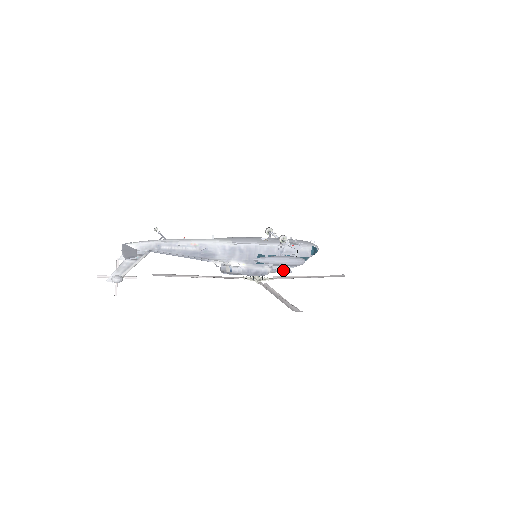
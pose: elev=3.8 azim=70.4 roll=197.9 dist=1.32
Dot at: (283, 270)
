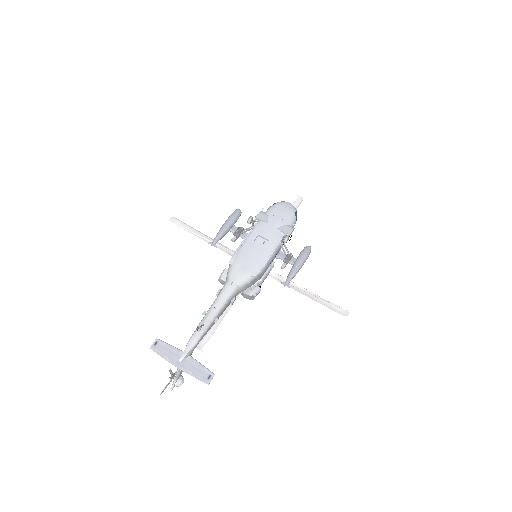
Dot at: occluded
